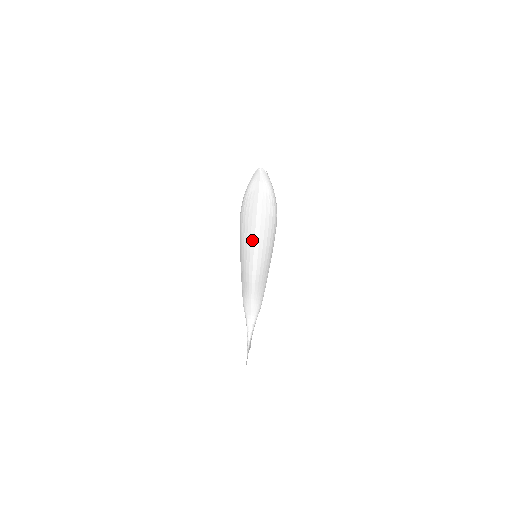
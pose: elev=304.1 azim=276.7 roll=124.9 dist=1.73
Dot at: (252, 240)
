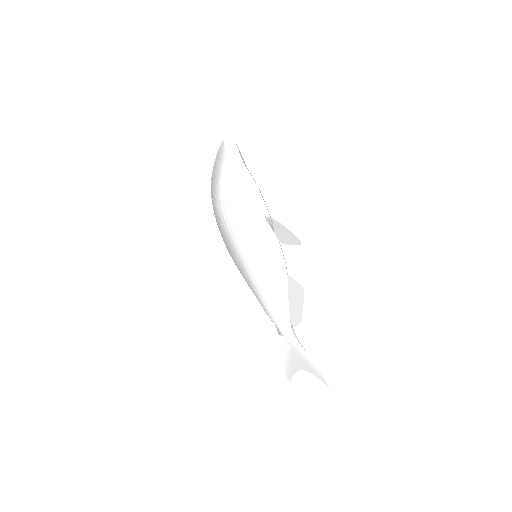
Dot at: (268, 222)
